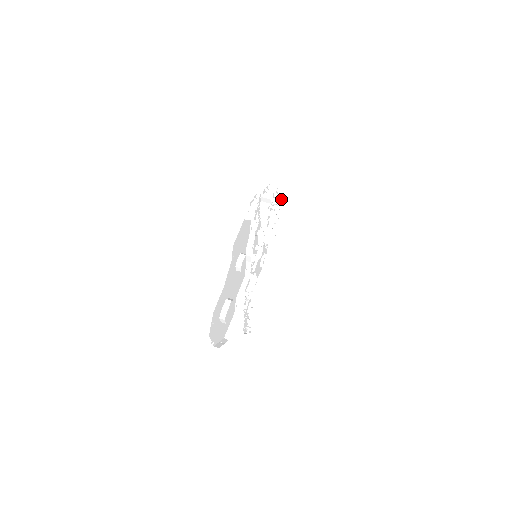
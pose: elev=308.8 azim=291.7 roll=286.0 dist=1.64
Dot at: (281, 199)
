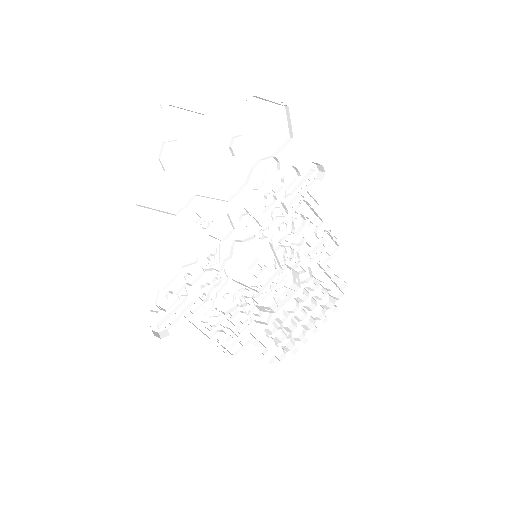
Dot at: (336, 299)
